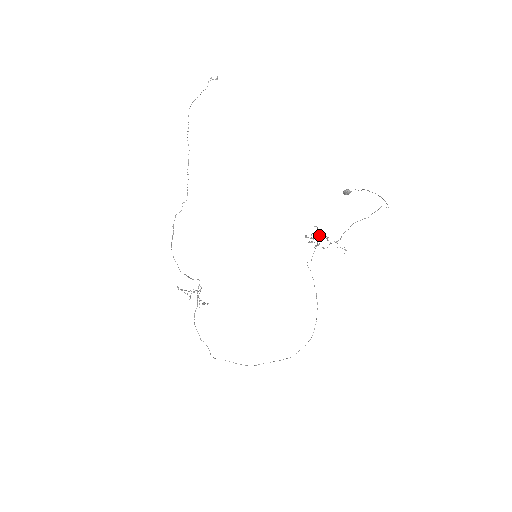
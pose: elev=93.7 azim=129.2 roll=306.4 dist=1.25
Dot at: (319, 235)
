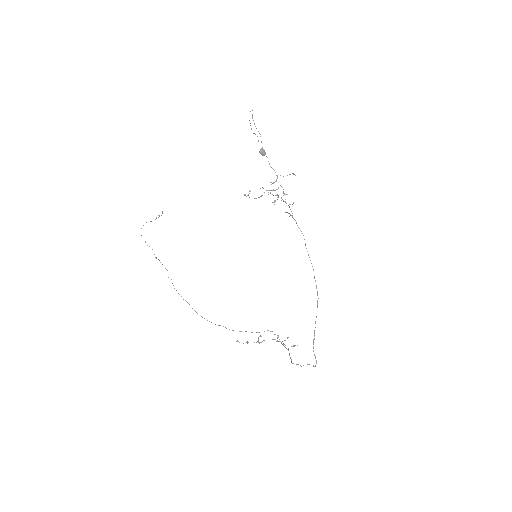
Dot at: occluded
